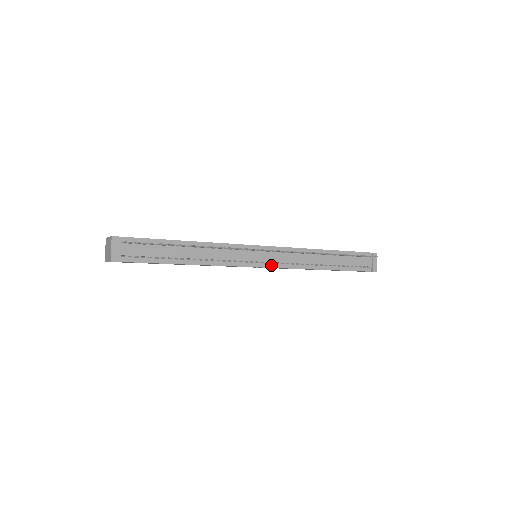
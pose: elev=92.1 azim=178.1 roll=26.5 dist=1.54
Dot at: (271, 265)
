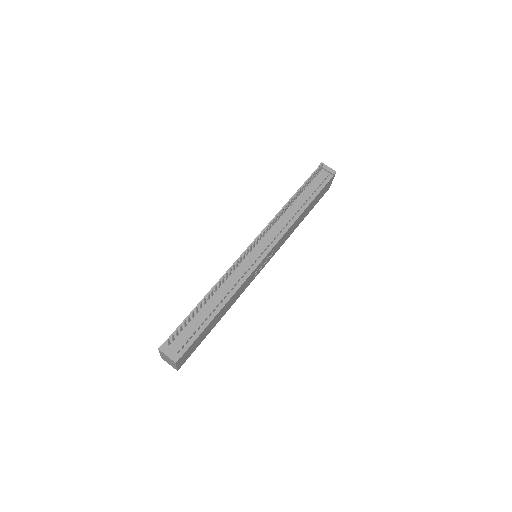
Dot at: (269, 248)
